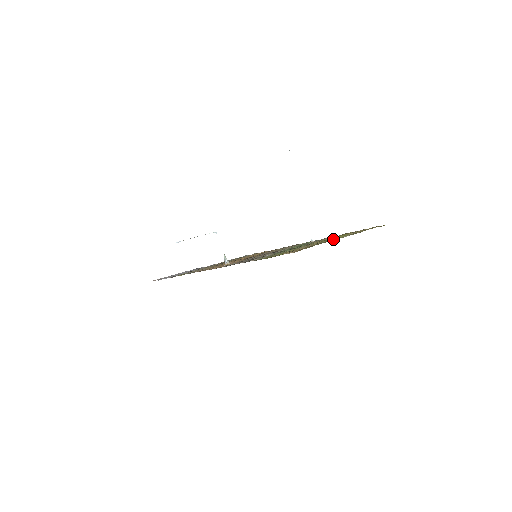
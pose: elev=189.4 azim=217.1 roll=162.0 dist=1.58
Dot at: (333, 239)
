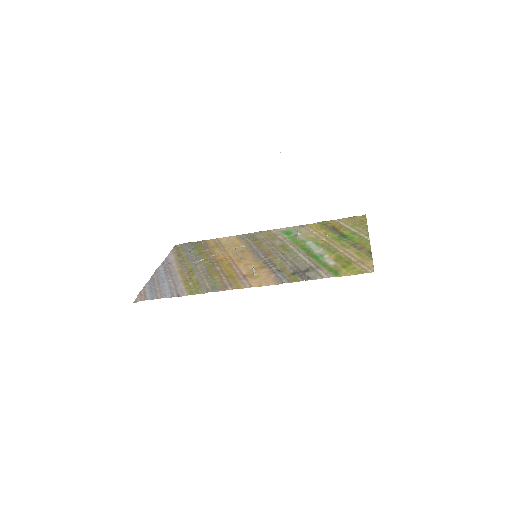
Dot at: (358, 241)
